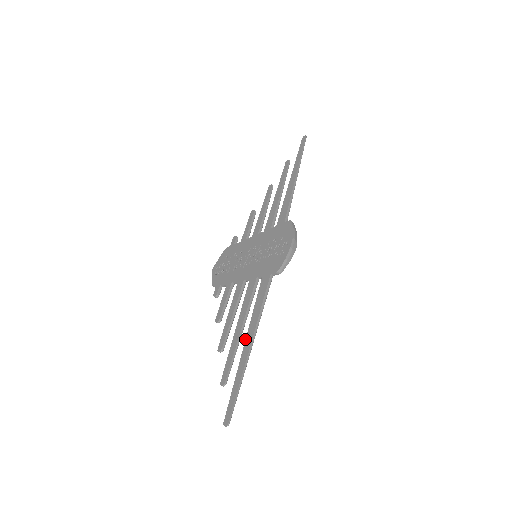
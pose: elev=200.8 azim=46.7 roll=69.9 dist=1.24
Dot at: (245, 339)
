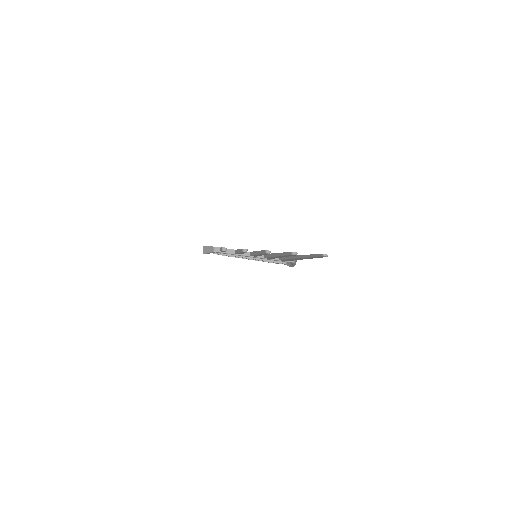
Dot at: (296, 255)
